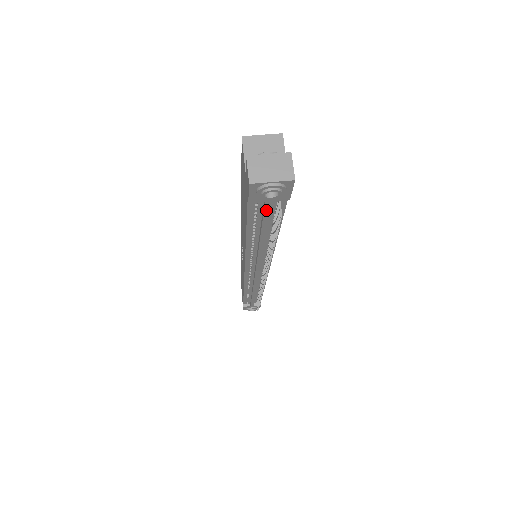
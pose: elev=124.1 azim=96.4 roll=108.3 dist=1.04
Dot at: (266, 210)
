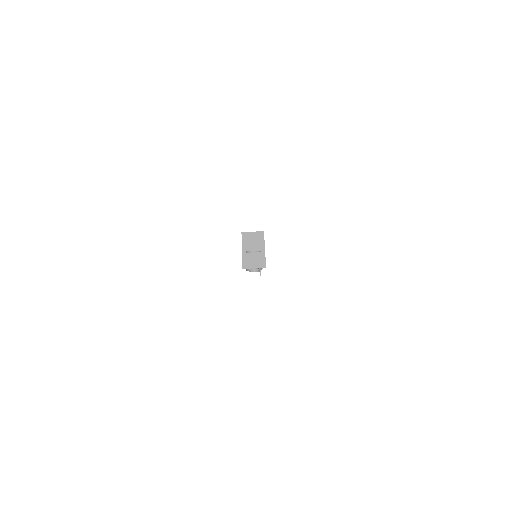
Dot at: occluded
